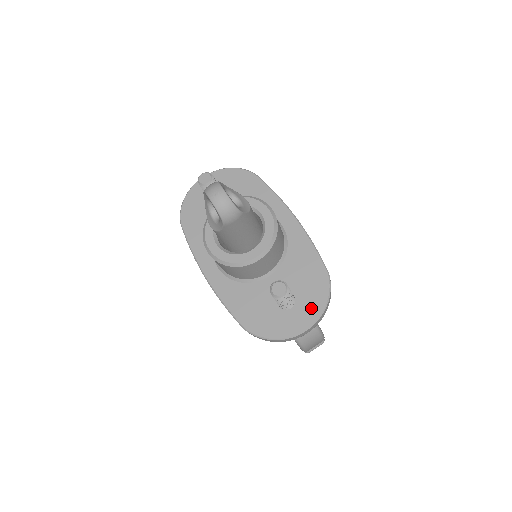
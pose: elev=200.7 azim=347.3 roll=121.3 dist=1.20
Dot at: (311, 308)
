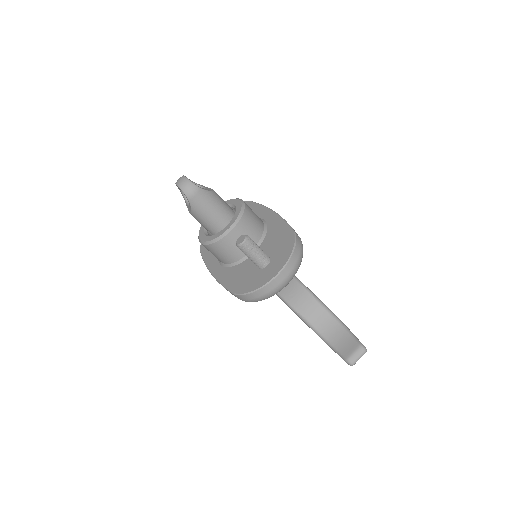
Dot at: (281, 259)
